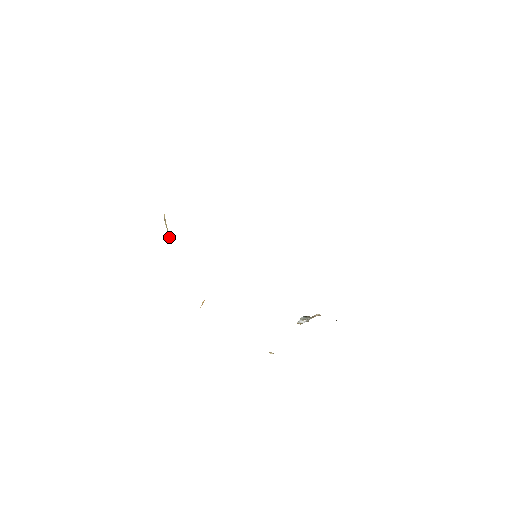
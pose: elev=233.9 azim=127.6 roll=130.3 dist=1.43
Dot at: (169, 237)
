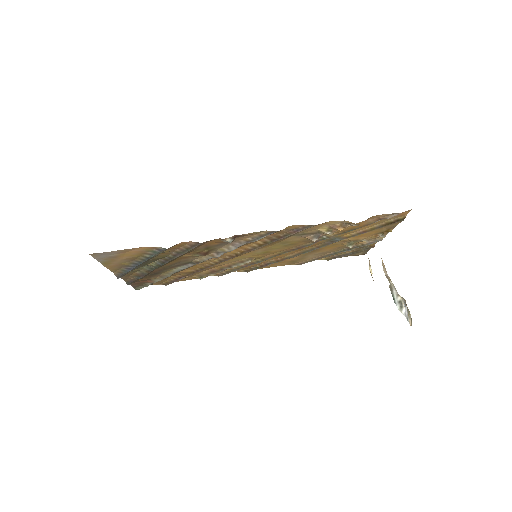
Dot at: (159, 260)
